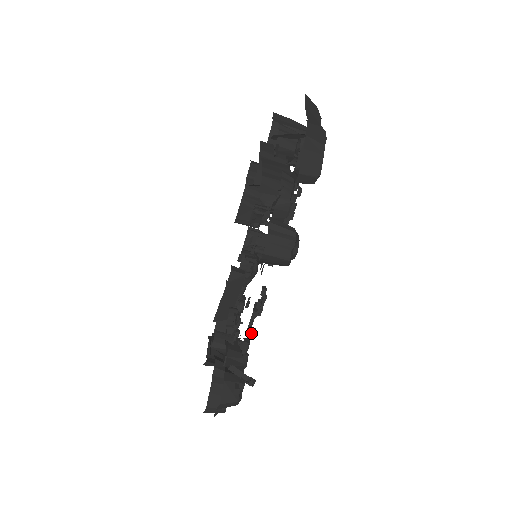
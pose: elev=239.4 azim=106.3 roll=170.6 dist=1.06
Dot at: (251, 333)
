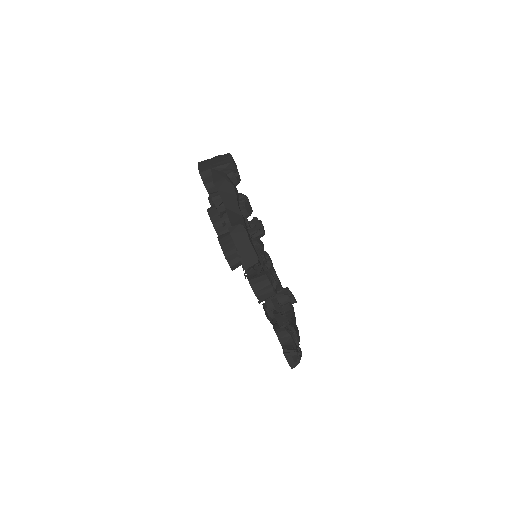
Dot at: (284, 315)
